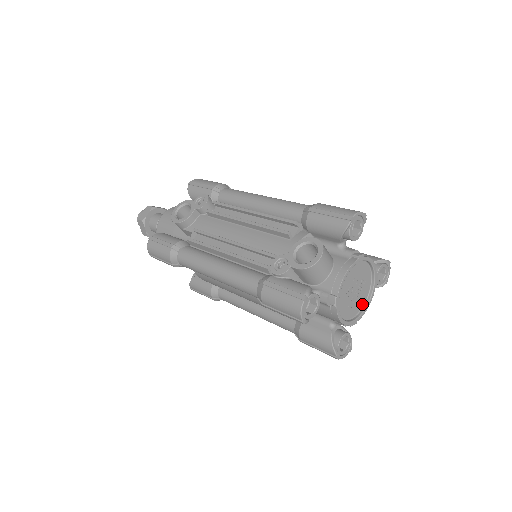
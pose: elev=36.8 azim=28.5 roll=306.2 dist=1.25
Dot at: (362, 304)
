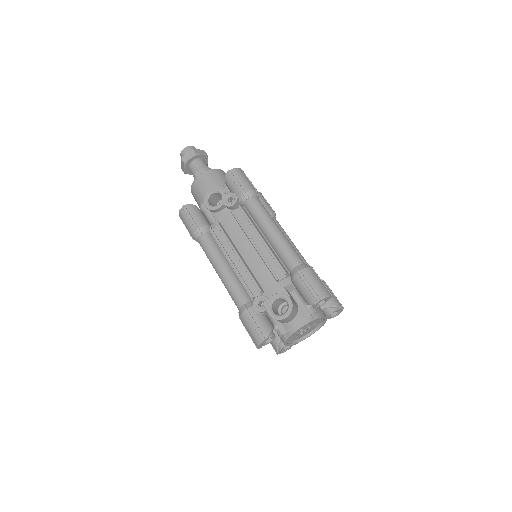
Dot at: (308, 333)
